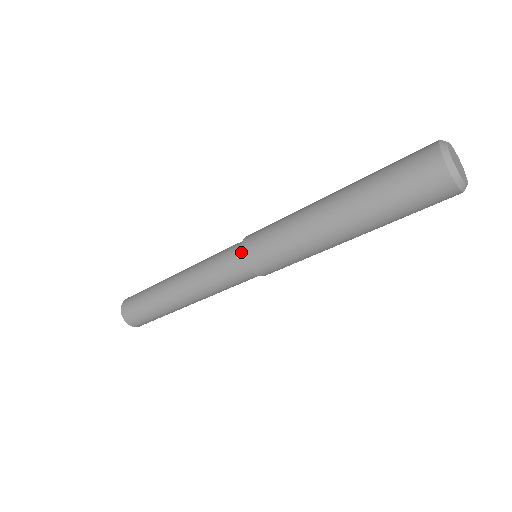
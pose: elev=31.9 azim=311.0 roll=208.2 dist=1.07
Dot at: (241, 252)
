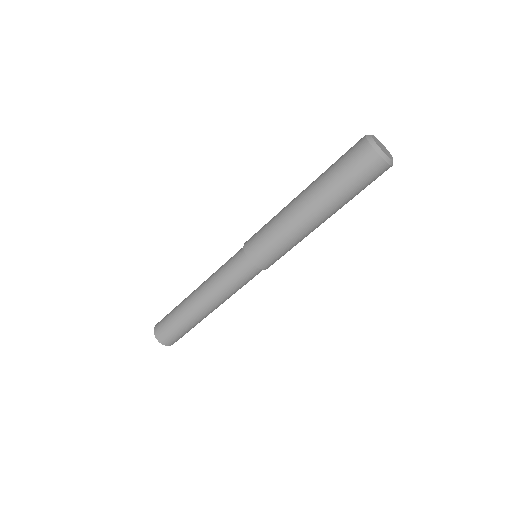
Dot at: (248, 261)
